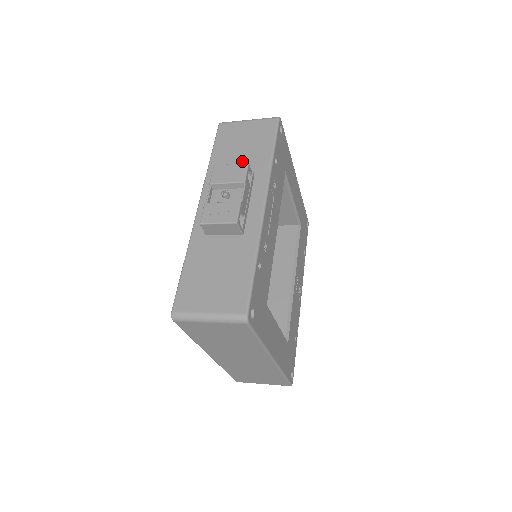
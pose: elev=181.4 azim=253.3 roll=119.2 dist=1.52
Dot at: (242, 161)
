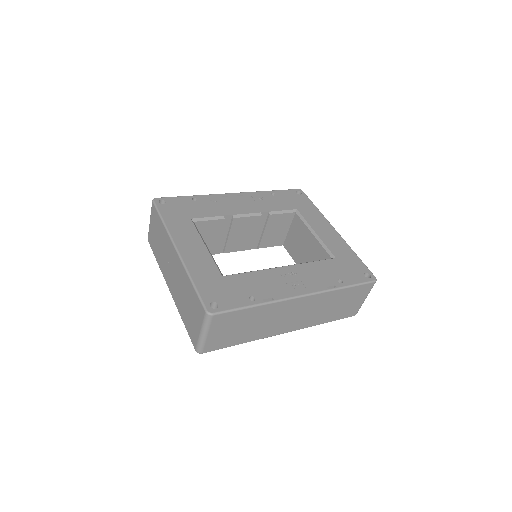
Dot at: occluded
